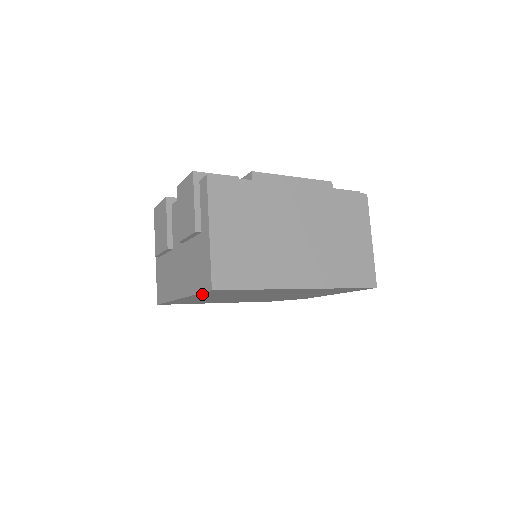
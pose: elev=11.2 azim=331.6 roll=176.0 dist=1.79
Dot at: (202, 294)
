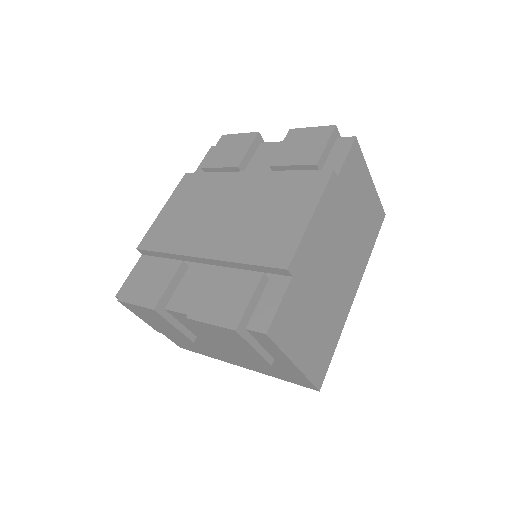
Dot at: occluded
